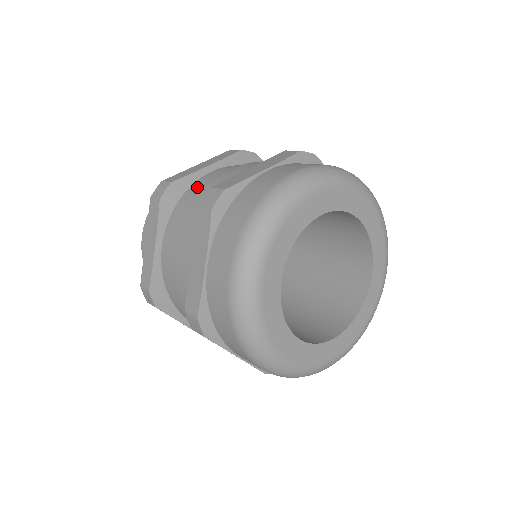
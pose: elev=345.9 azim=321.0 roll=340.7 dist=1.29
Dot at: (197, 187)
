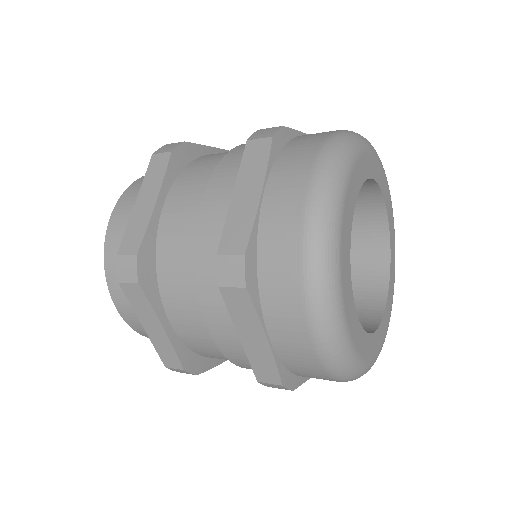
Dot at: (169, 241)
